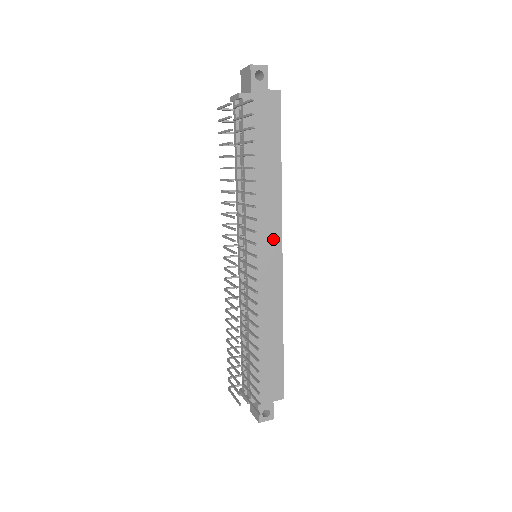
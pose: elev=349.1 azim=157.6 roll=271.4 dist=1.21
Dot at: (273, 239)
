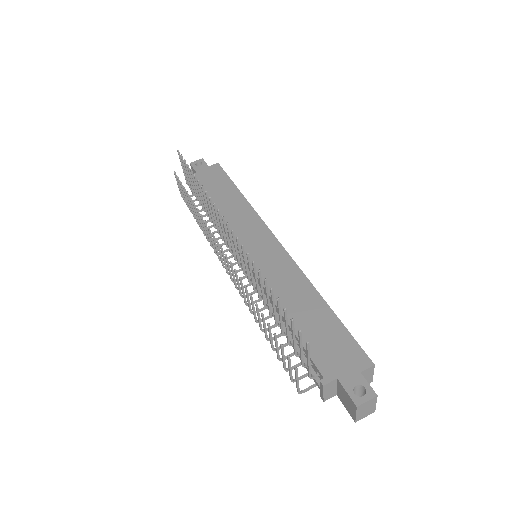
Dot at: (261, 233)
